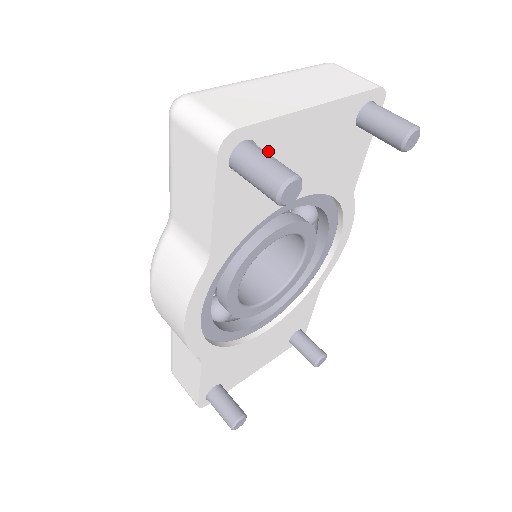
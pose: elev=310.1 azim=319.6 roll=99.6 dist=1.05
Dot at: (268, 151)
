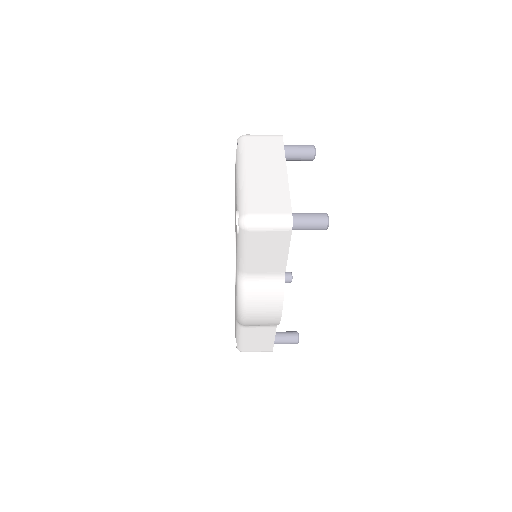
Dot at: occluded
